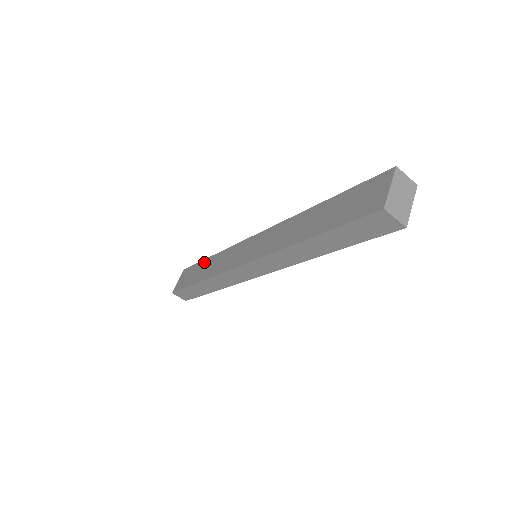
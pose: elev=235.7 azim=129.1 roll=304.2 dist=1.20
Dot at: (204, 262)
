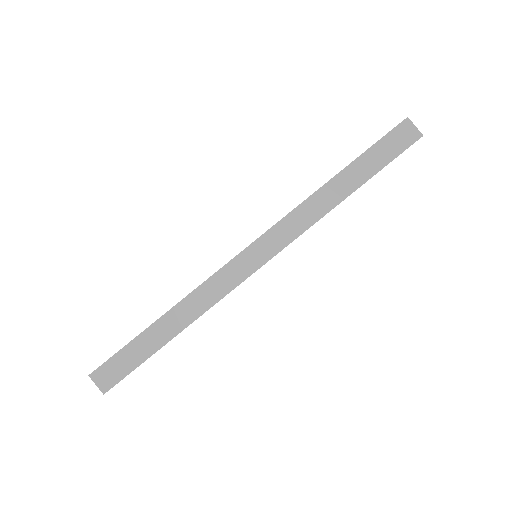
Dot at: occluded
